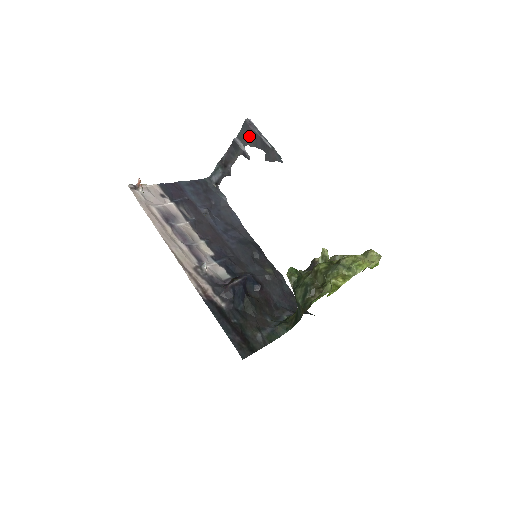
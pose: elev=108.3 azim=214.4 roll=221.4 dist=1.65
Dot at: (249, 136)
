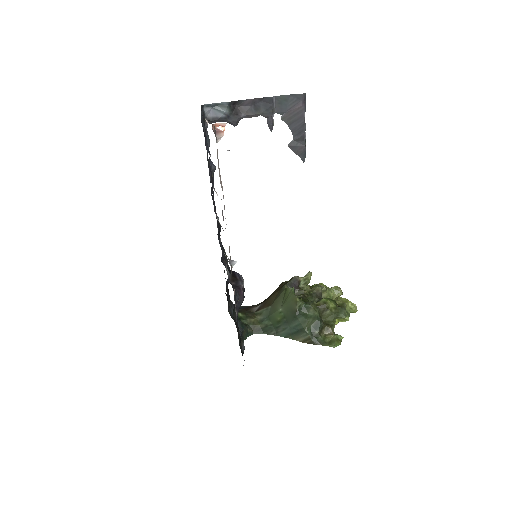
Dot at: (292, 110)
